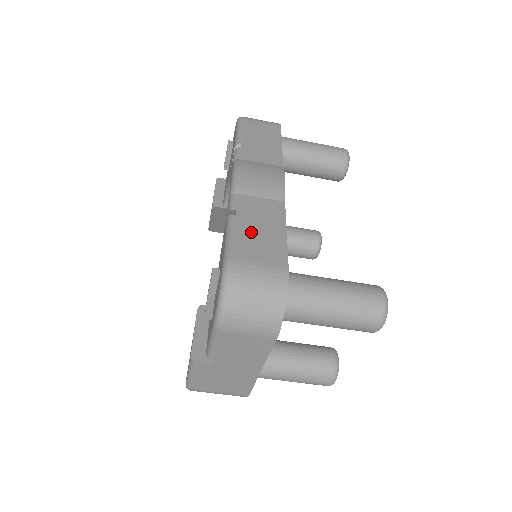
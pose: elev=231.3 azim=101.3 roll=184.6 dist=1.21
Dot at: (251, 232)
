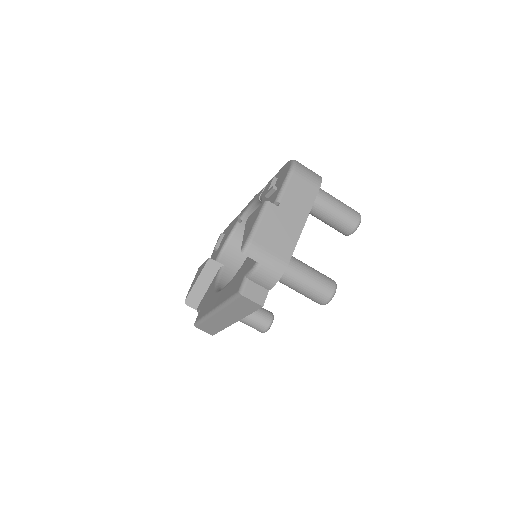
Dot at: occluded
